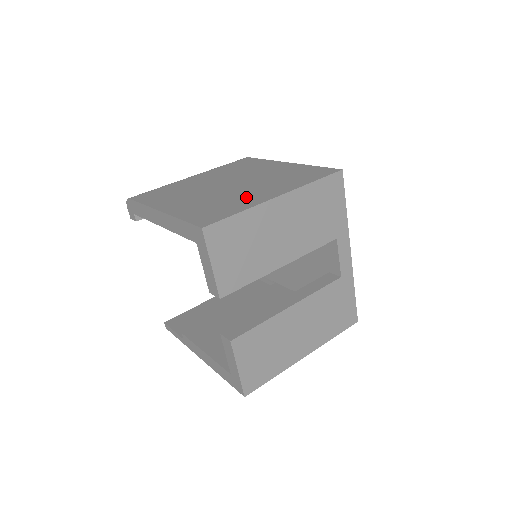
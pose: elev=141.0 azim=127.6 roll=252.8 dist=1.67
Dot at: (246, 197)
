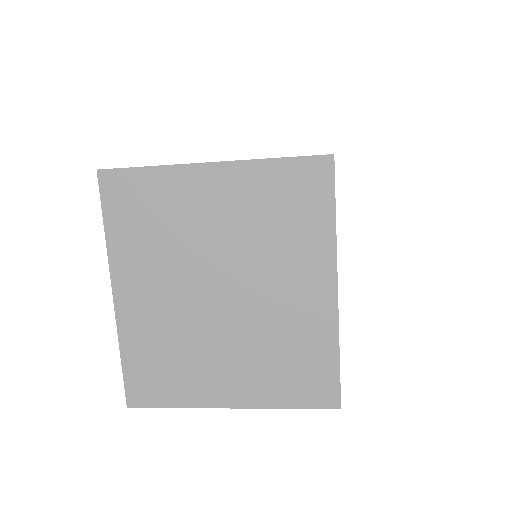
Dot at: occluded
